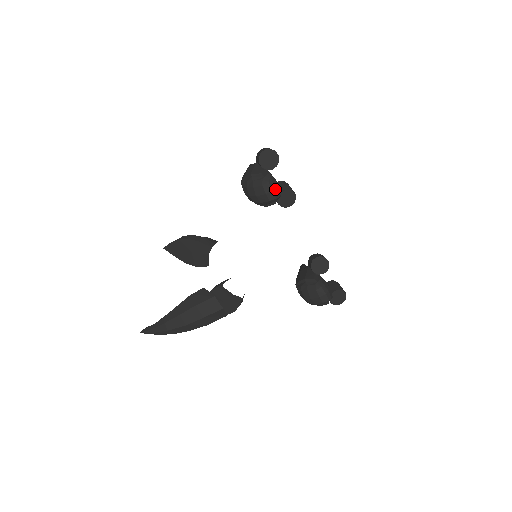
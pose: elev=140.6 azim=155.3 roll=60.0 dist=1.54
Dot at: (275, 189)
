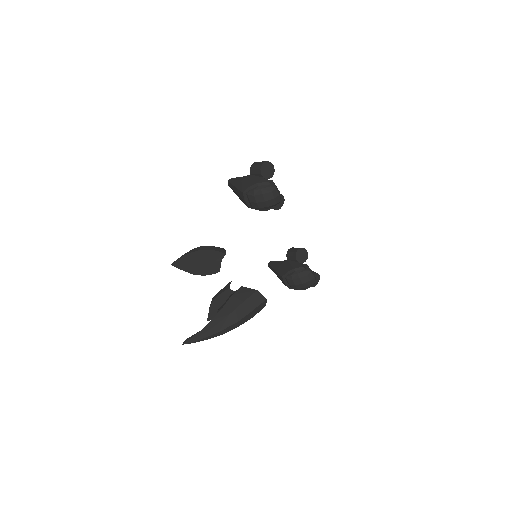
Dot at: occluded
